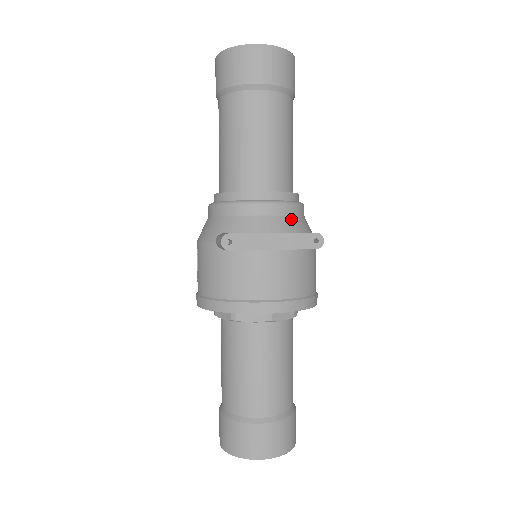
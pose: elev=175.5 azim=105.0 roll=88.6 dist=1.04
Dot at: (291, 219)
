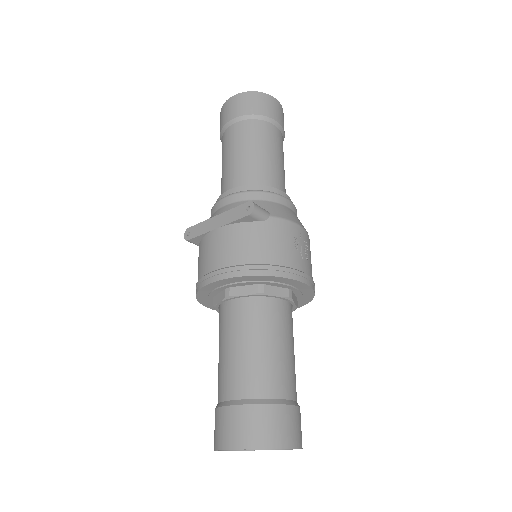
Dot at: (243, 203)
